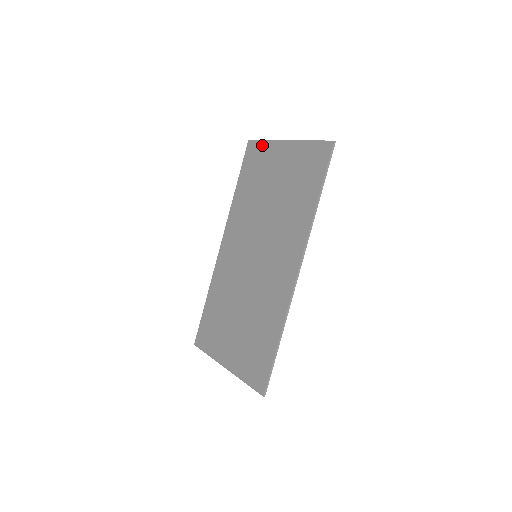
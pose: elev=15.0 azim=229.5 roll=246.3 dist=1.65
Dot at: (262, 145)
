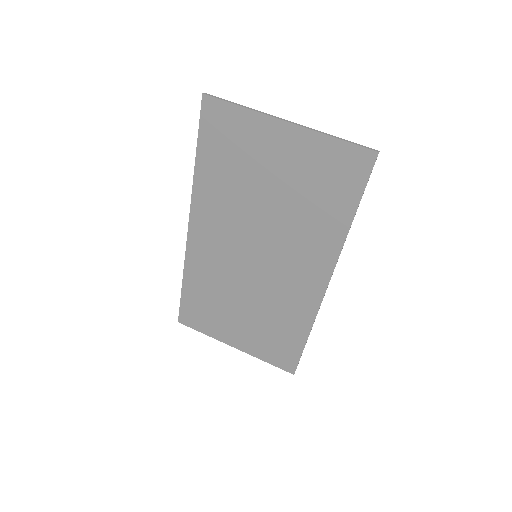
Dot at: (236, 113)
